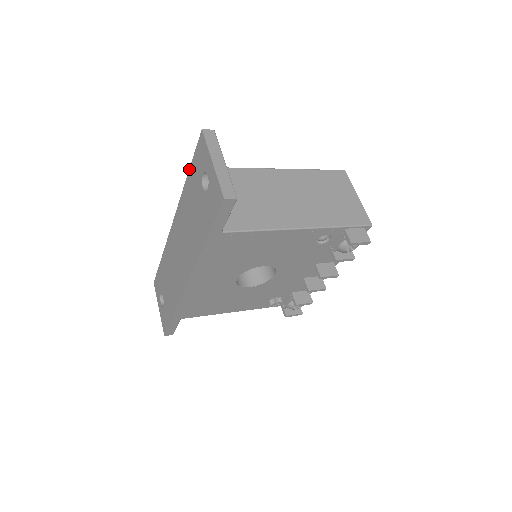
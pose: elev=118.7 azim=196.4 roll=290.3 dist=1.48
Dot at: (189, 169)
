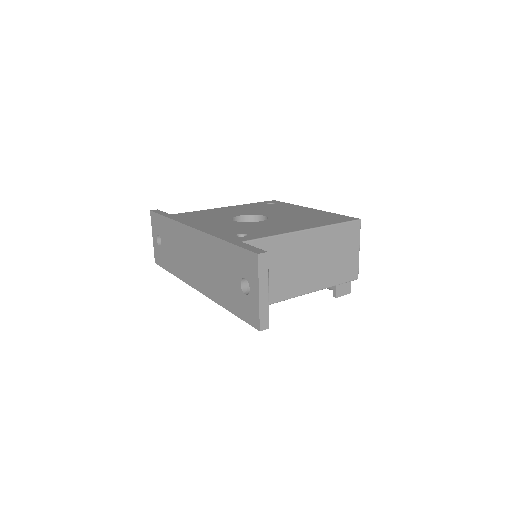
Dot at: (230, 243)
